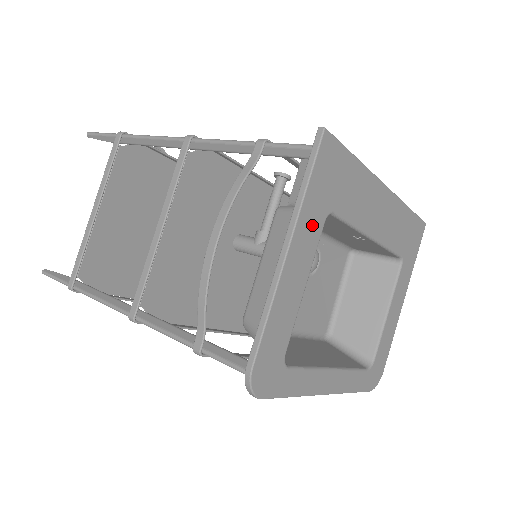
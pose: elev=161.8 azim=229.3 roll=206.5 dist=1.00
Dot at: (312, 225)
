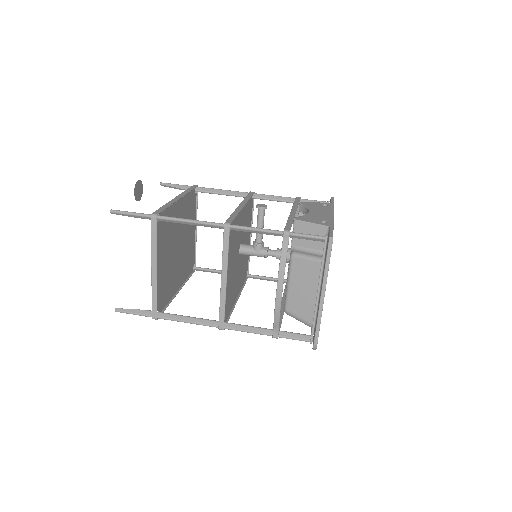
Dot at: occluded
